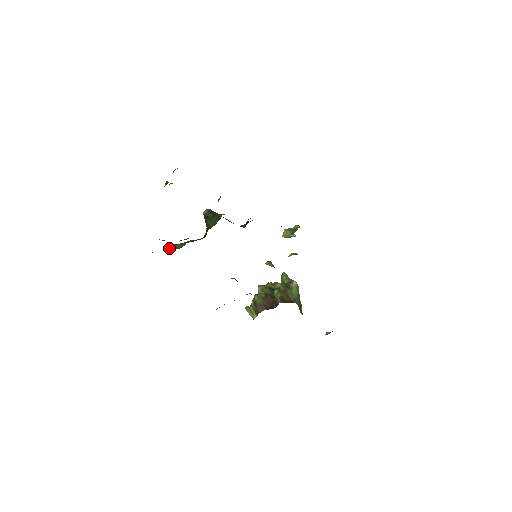
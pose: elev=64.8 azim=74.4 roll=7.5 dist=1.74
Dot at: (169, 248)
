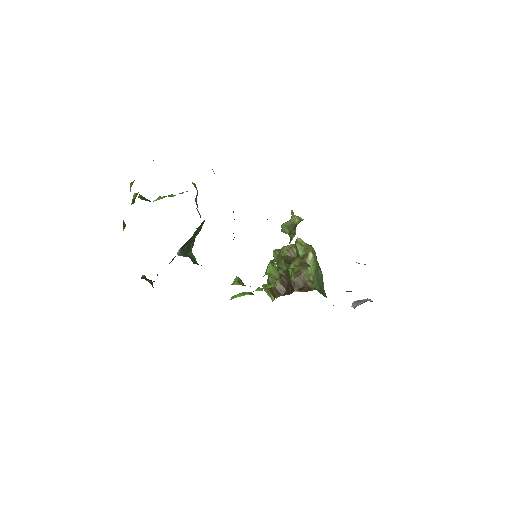
Dot at: occluded
